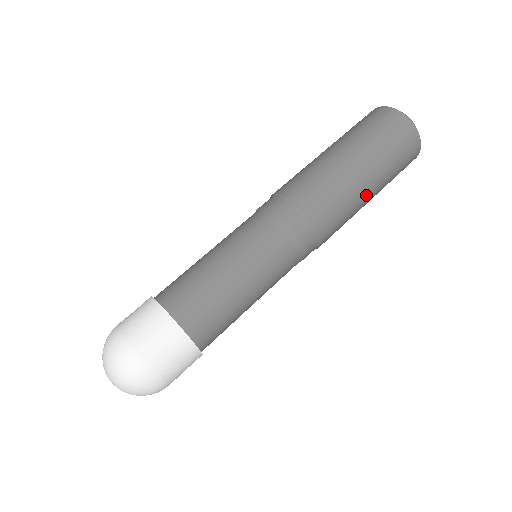
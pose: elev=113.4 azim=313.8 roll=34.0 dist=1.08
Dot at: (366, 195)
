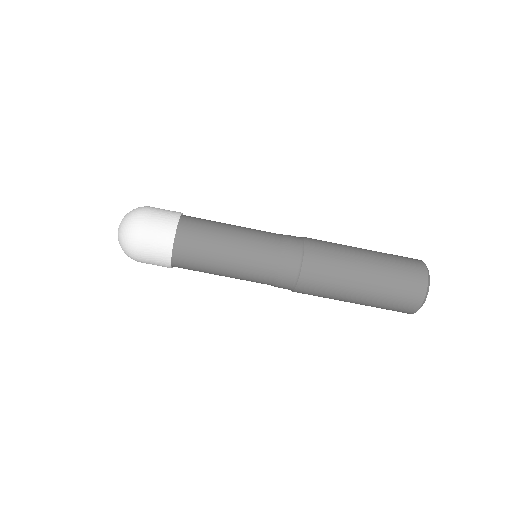
Dot at: (348, 299)
